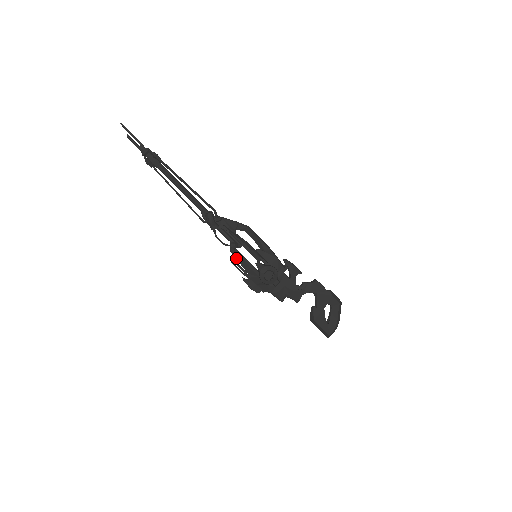
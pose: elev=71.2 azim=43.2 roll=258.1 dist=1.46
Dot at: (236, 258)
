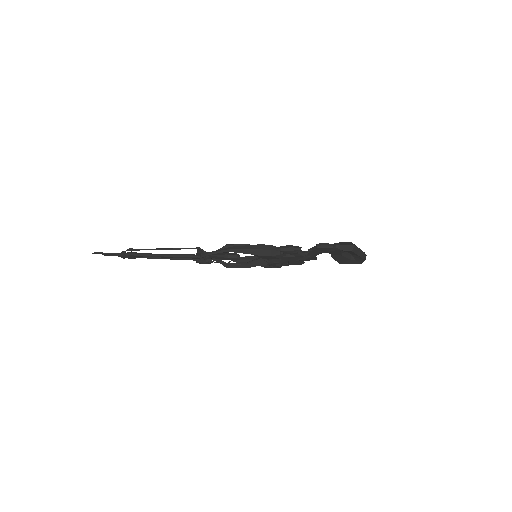
Dot at: occluded
